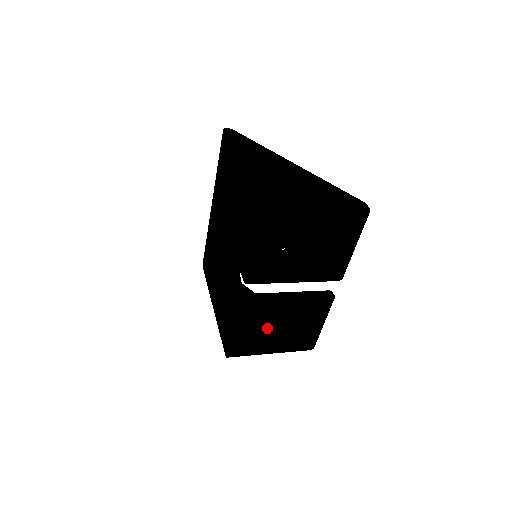
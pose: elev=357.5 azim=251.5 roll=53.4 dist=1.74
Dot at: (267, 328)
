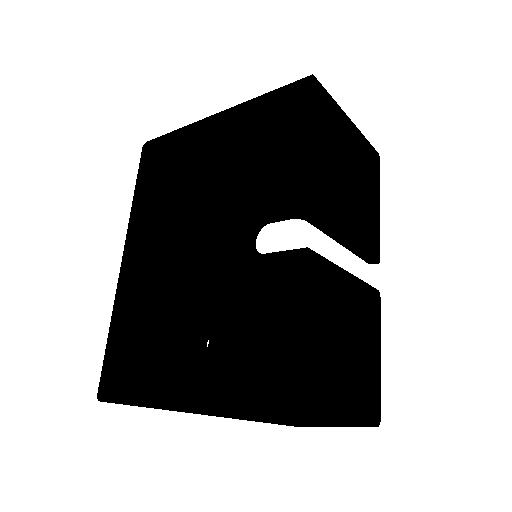
Dot at: (334, 343)
